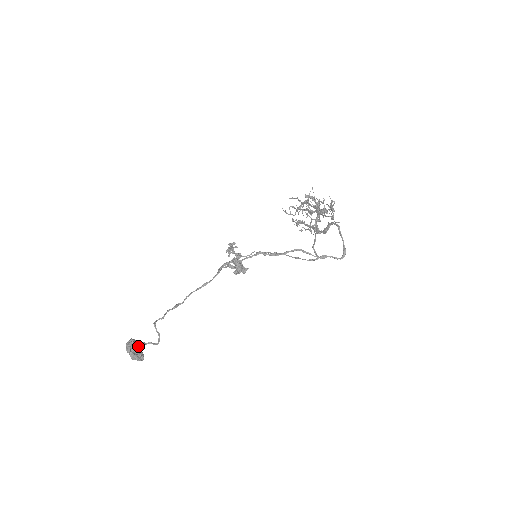
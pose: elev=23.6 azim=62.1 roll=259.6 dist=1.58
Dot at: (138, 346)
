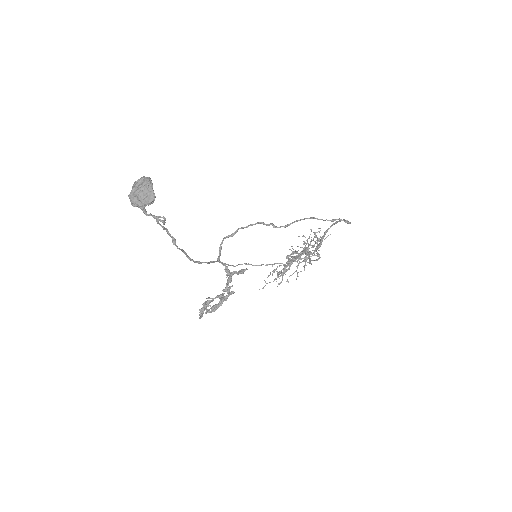
Dot at: occluded
